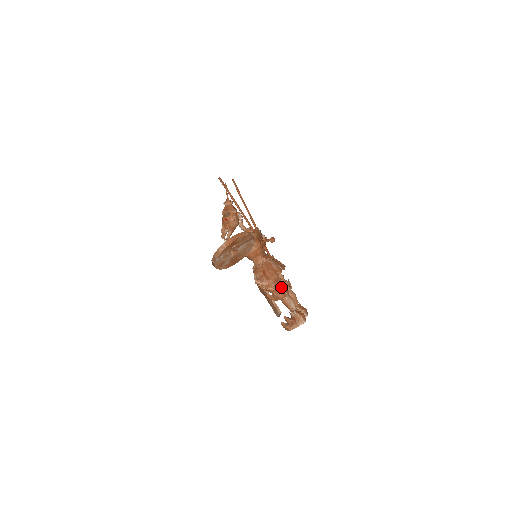
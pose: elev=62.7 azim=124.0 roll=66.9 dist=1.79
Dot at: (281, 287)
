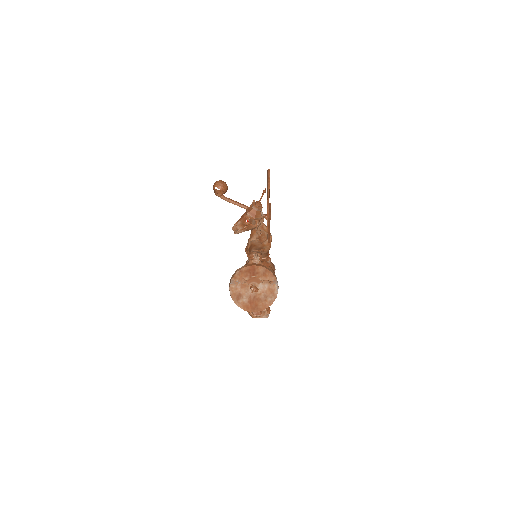
Dot at: occluded
